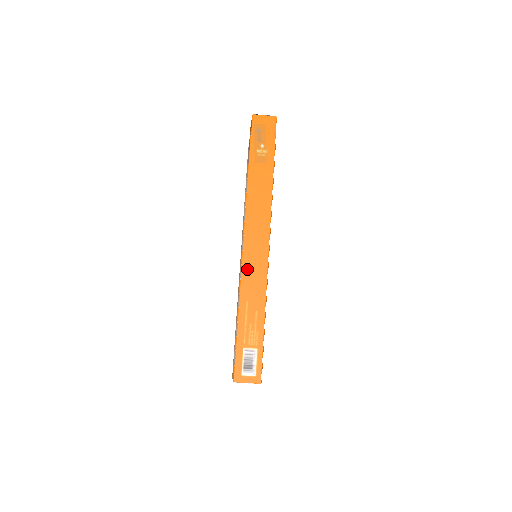
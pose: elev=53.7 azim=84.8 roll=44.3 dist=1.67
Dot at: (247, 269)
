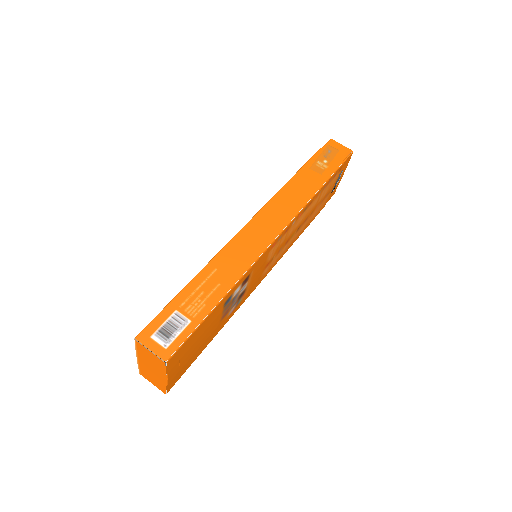
Dot at: (239, 241)
